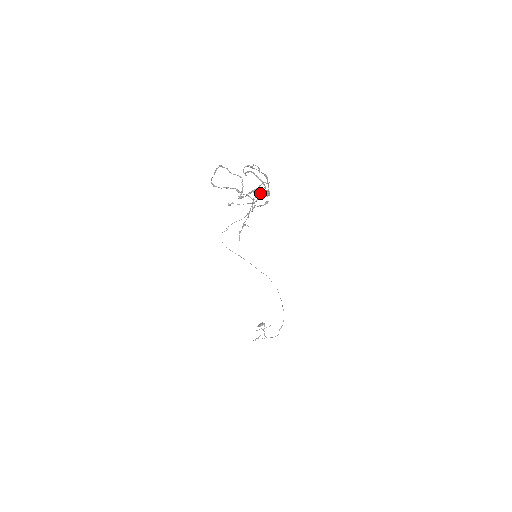
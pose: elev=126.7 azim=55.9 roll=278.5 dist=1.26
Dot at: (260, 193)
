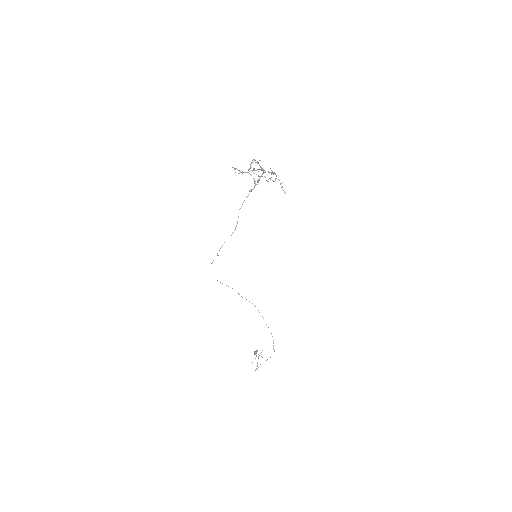
Dot at: (272, 171)
